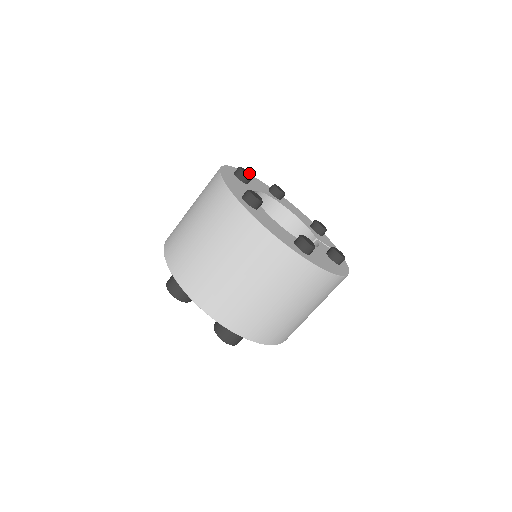
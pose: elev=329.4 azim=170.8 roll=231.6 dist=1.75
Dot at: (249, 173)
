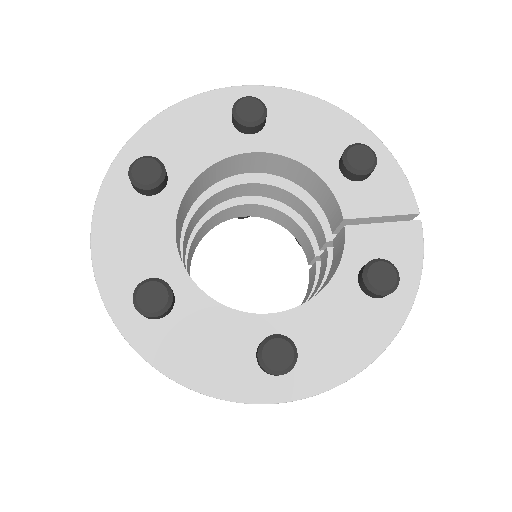
Dot at: (154, 167)
